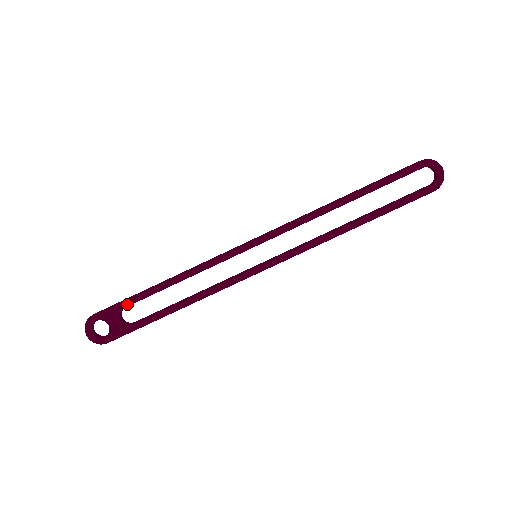
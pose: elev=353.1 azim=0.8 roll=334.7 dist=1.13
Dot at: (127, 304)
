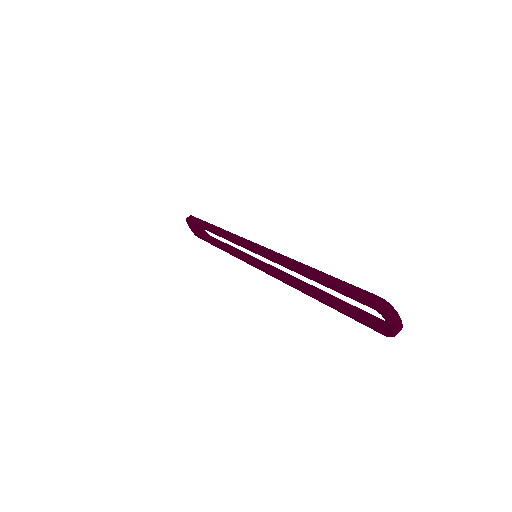
Dot at: (199, 226)
